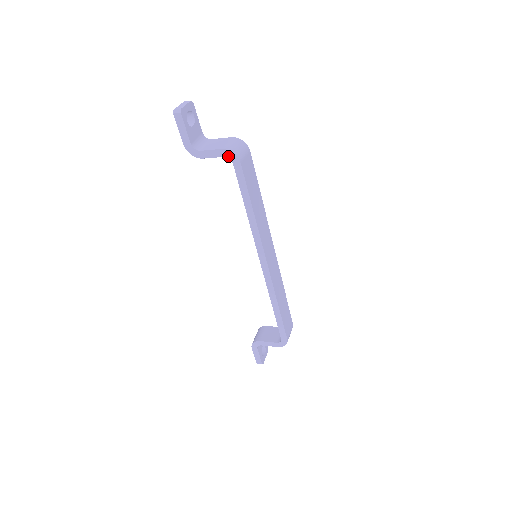
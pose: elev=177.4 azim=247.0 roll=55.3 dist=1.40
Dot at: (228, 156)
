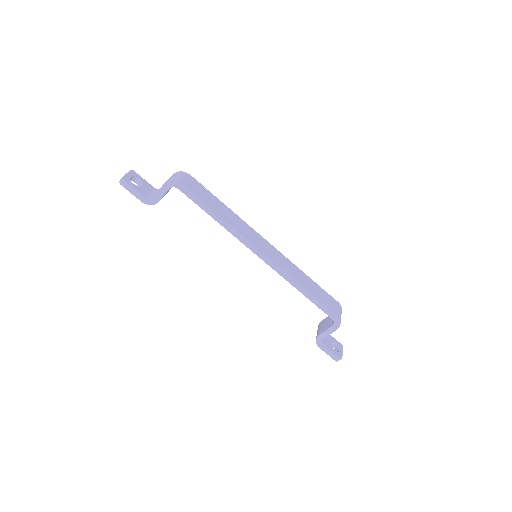
Dot at: (171, 186)
